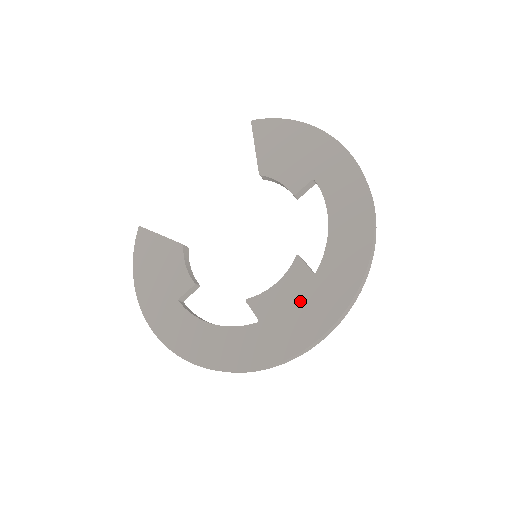
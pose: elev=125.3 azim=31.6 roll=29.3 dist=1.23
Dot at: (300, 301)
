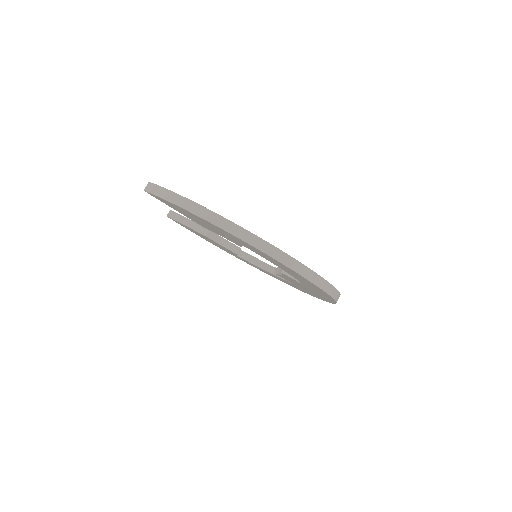
Dot at: (306, 288)
